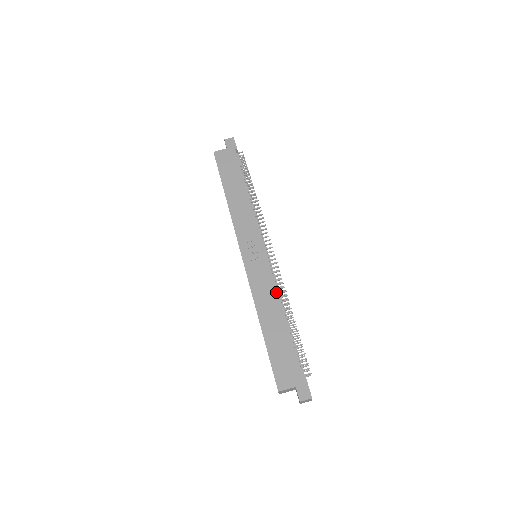
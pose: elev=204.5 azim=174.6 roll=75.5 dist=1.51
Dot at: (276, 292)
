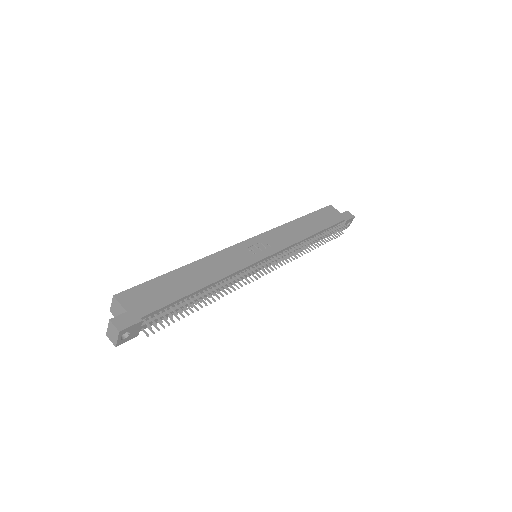
Dot at: (229, 273)
